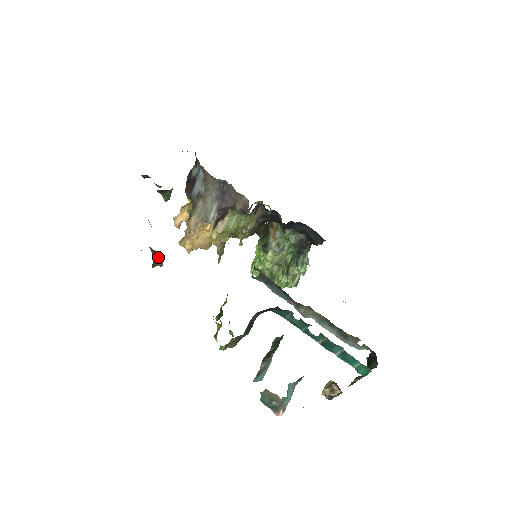
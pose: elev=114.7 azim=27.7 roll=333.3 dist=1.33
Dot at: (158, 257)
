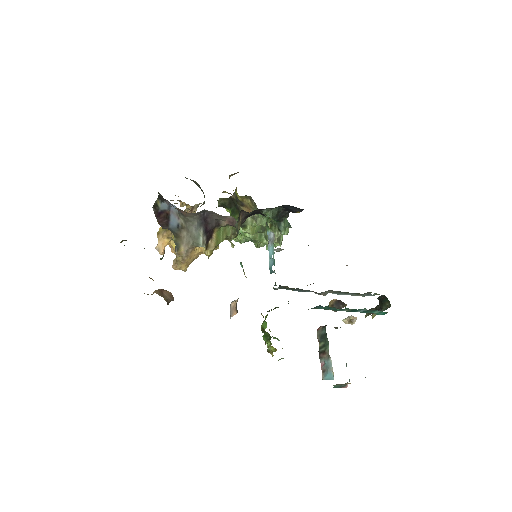
Dot at: (166, 295)
